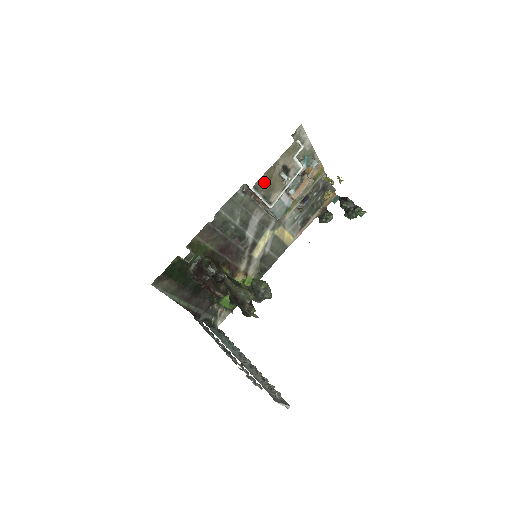
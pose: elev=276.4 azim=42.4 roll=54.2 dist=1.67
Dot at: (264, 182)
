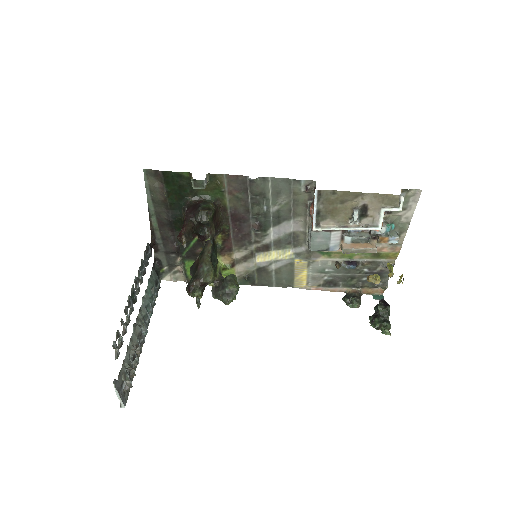
Dot at: (333, 198)
